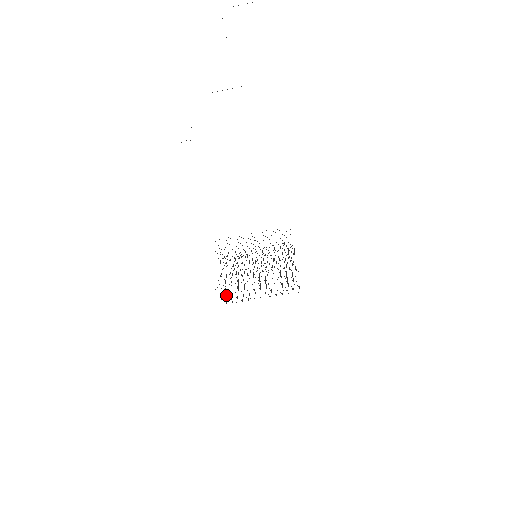
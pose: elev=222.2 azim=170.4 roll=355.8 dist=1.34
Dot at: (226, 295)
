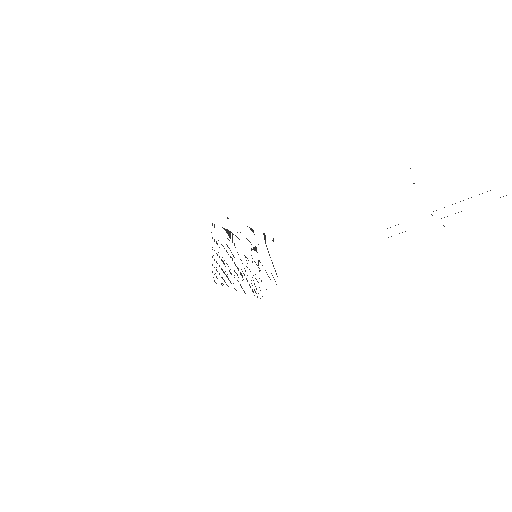
Dot at: (215, 273)
